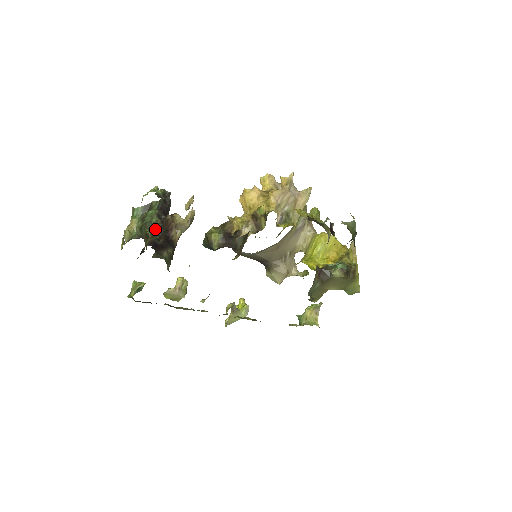
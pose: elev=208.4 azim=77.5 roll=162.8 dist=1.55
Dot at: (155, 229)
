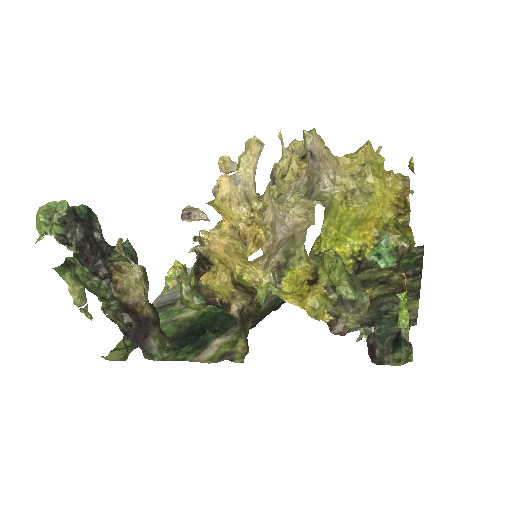
Dot at: (112, 310)
